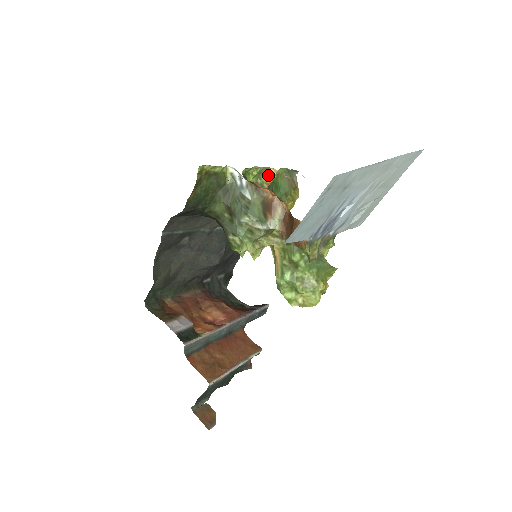
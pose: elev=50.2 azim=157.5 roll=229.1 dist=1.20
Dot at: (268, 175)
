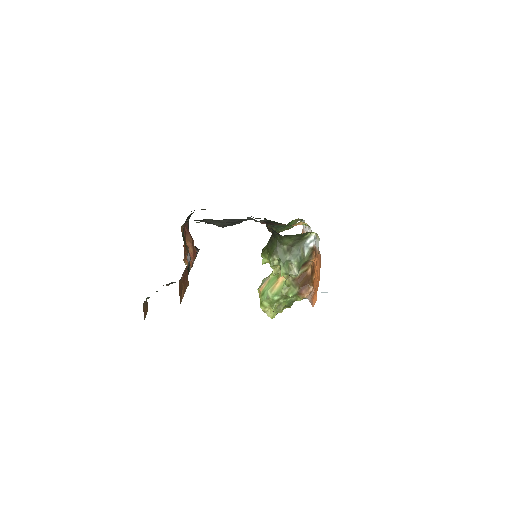
Dot at: (300, 223)
